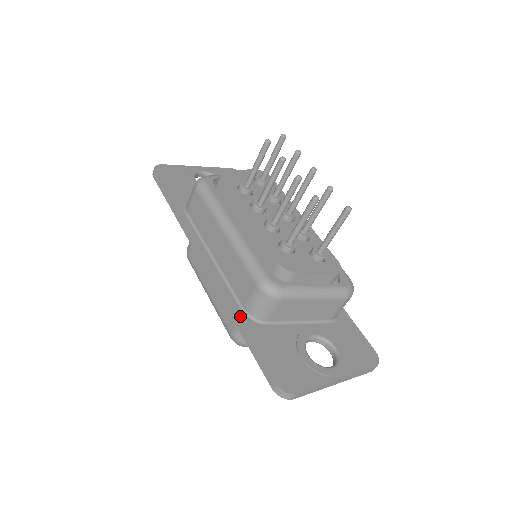
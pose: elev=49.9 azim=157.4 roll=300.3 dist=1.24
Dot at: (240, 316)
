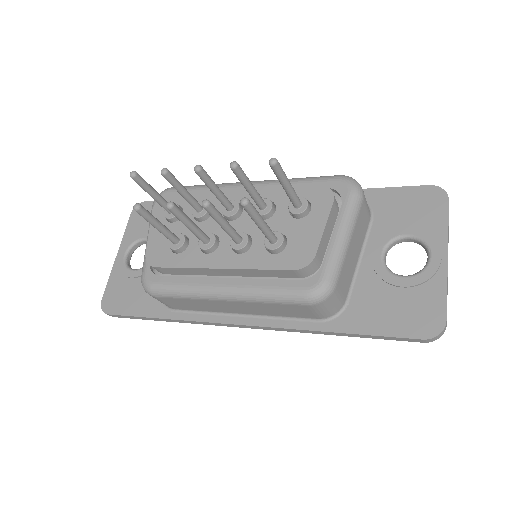
Dot at: (327, 329)
